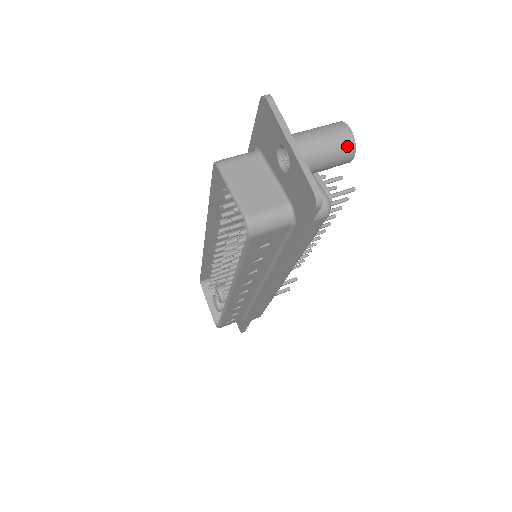
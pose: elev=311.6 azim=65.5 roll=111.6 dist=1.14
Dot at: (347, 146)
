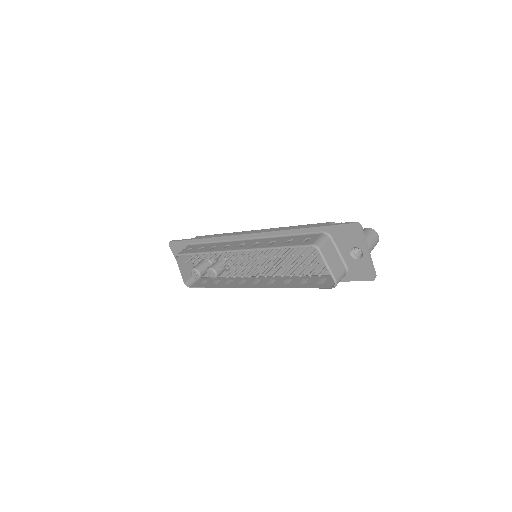
Dot at: occluded
